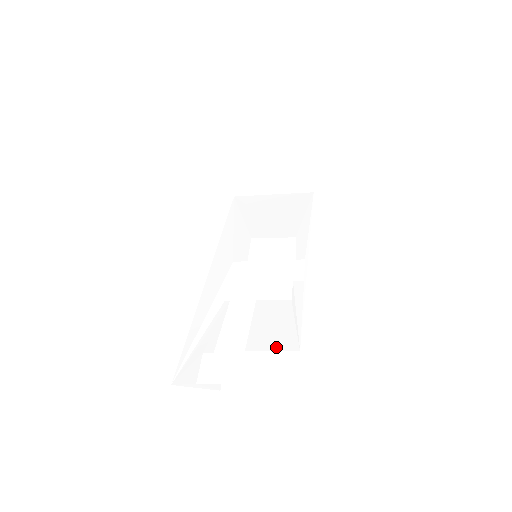
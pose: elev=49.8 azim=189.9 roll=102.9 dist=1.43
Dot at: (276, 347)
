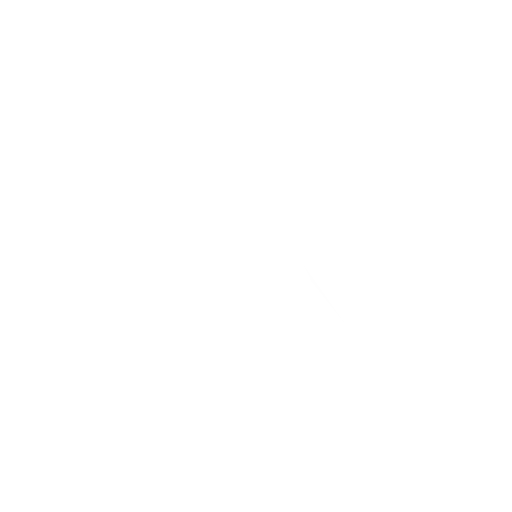
Dot at: (324, 333)
